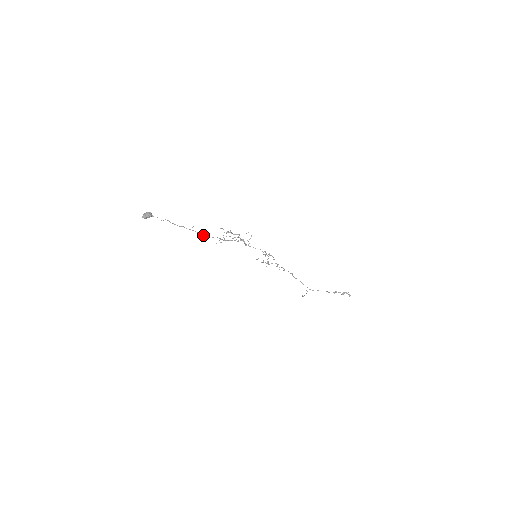
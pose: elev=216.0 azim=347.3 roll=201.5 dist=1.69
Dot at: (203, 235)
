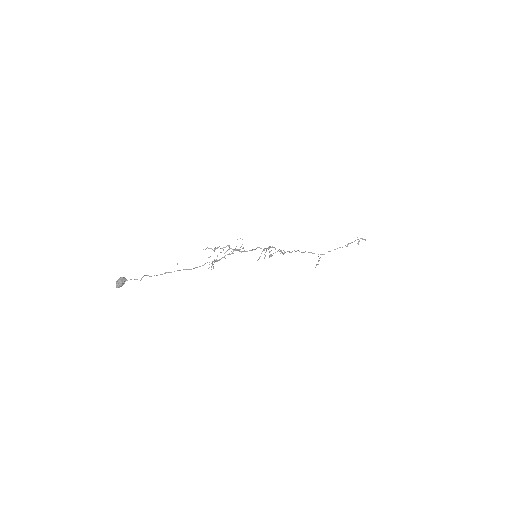
Dot at: occluded
